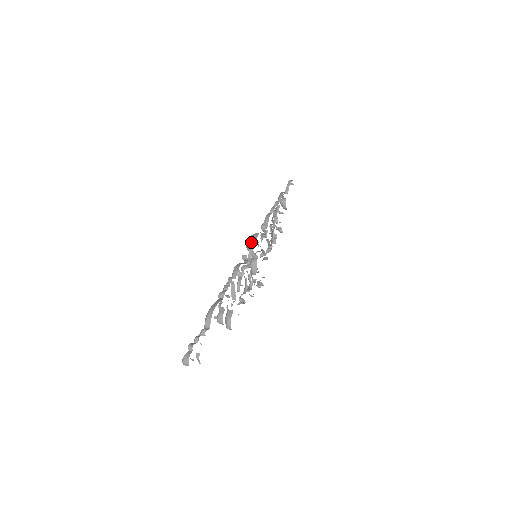
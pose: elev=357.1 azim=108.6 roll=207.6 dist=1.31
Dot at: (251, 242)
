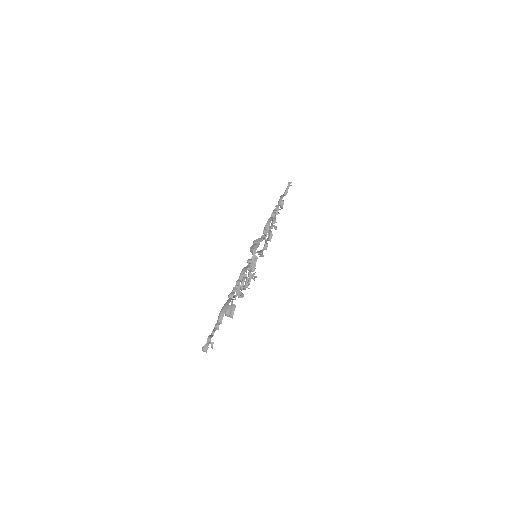
Dot at: (255, 247)
